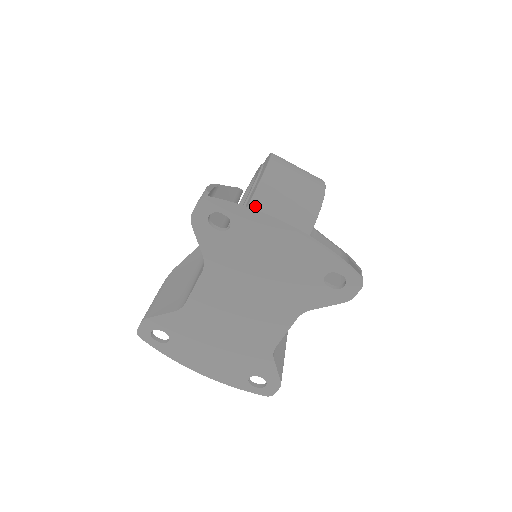
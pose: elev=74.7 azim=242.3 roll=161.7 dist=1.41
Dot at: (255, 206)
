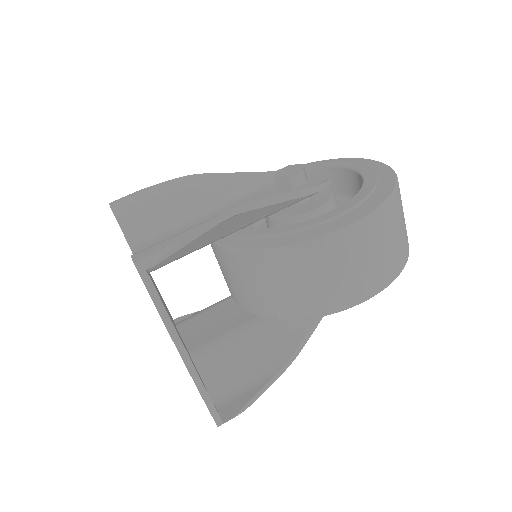
Dot at: (262, 257)
